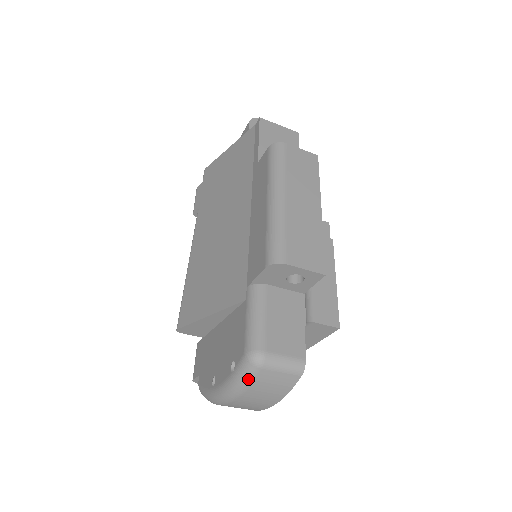
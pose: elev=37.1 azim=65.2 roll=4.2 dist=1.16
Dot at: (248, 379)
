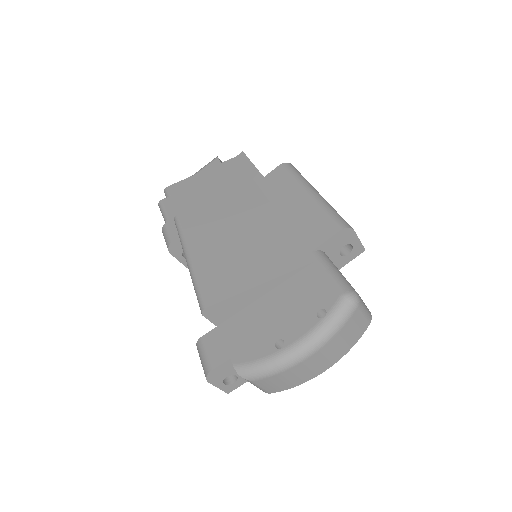
Dot at: (345, 319)
